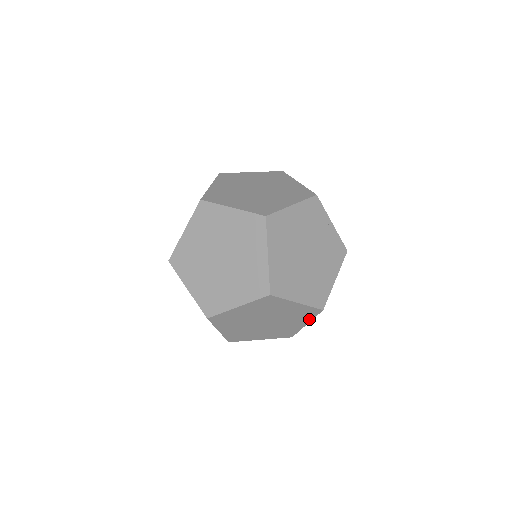
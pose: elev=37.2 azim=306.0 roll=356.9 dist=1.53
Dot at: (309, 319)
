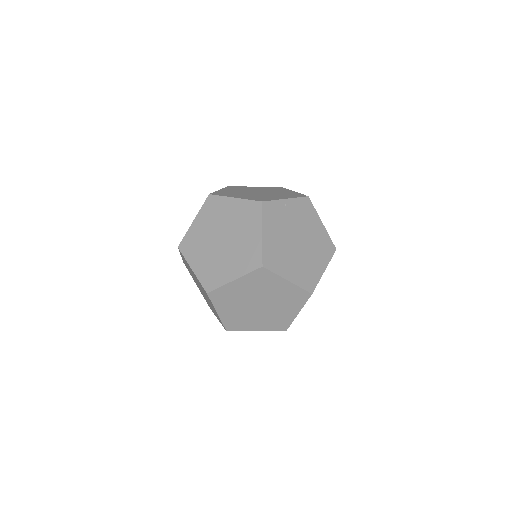
Dot at: occluded
